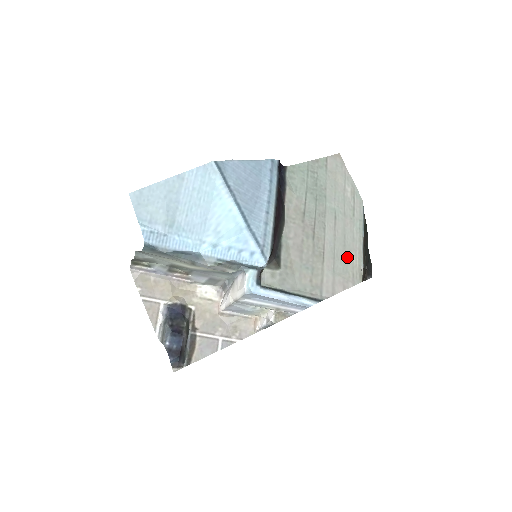
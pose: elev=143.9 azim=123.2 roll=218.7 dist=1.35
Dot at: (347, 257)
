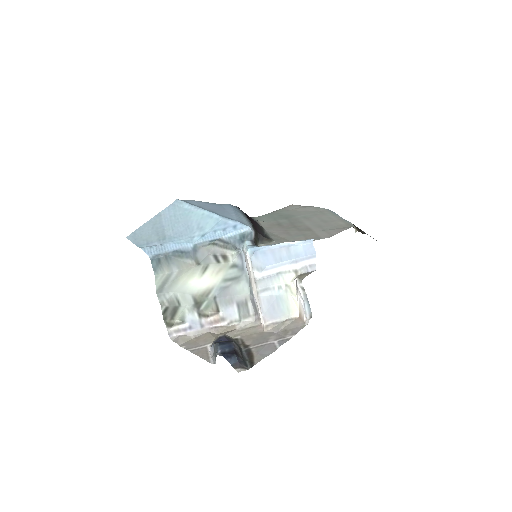
Dot at: (331, 224)
